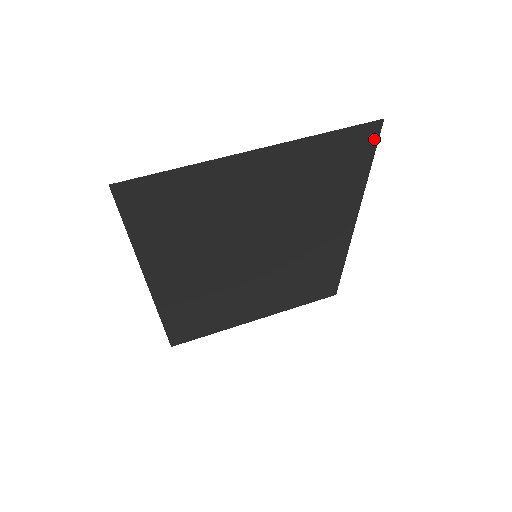
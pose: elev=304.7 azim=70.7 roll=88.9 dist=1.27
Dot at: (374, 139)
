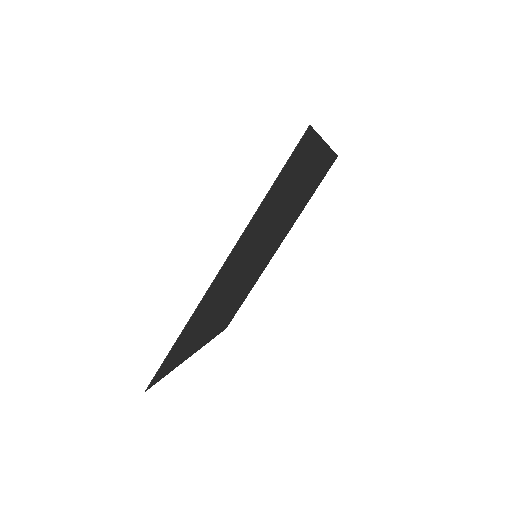
Dot at: occluded
